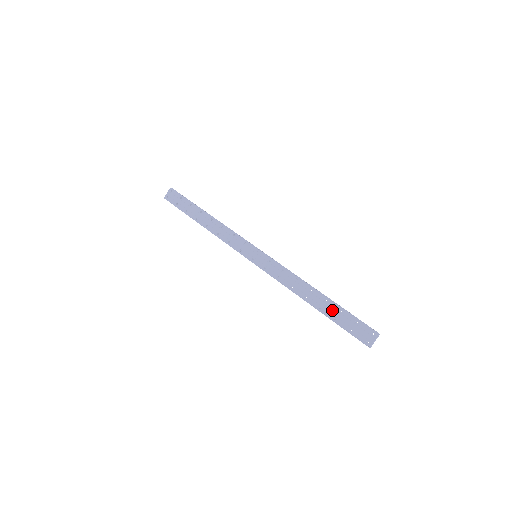
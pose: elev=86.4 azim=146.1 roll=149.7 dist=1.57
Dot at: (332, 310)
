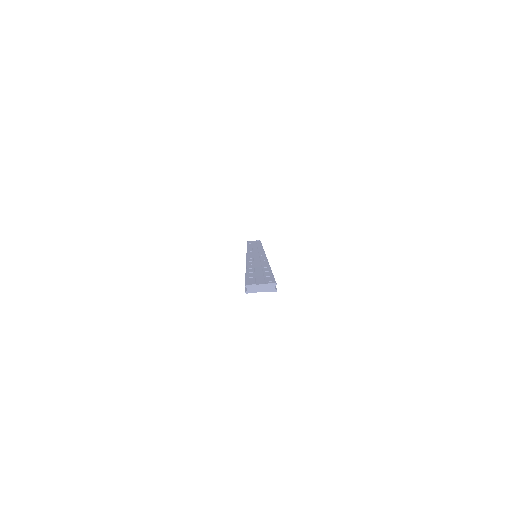
Dot at: (259, 270)
